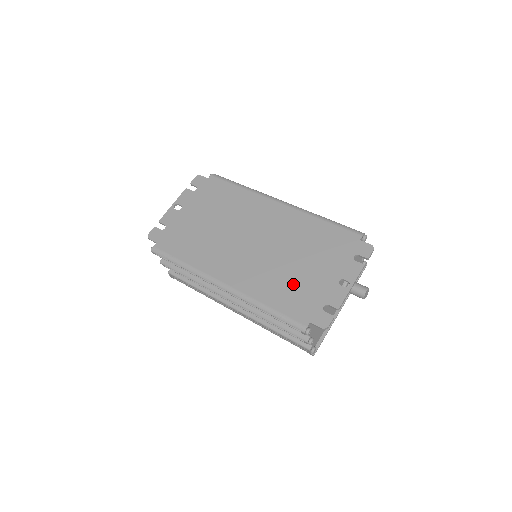
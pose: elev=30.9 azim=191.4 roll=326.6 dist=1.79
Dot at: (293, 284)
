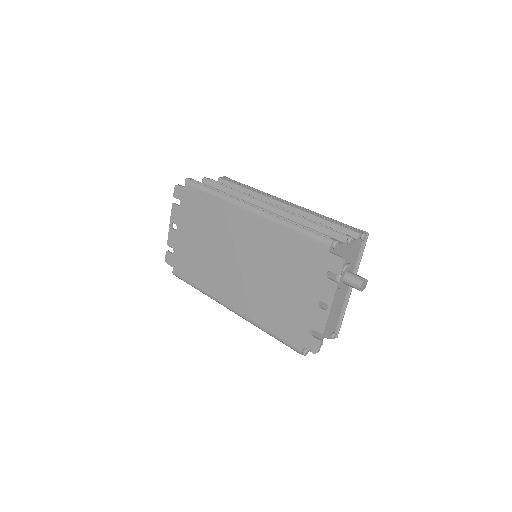
Dot at: (281, 308)
